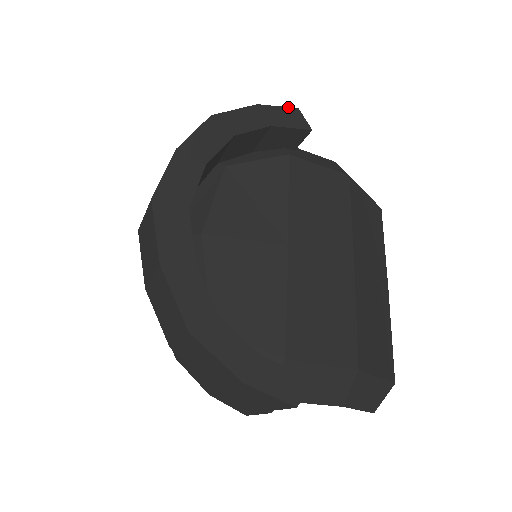
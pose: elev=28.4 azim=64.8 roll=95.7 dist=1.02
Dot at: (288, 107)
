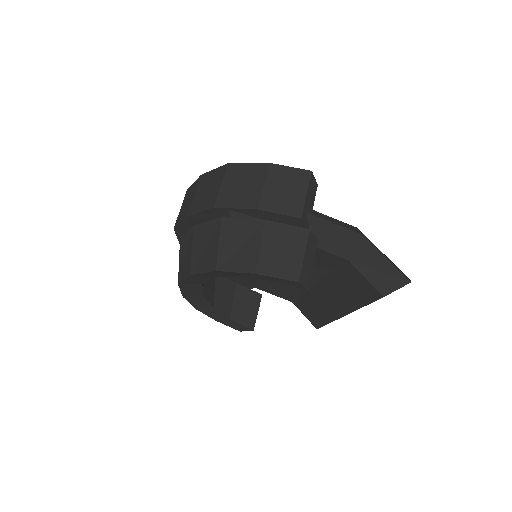
Dot at: occluded
